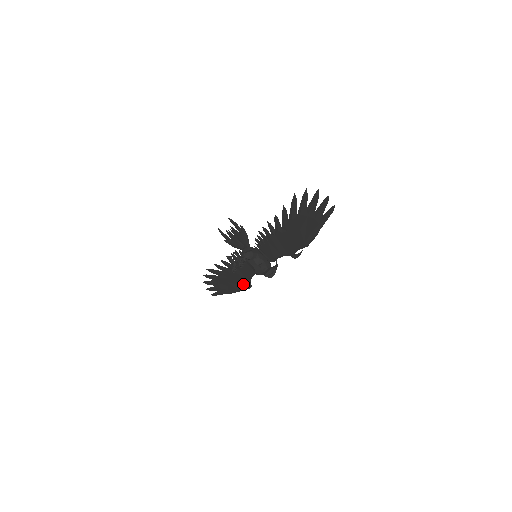
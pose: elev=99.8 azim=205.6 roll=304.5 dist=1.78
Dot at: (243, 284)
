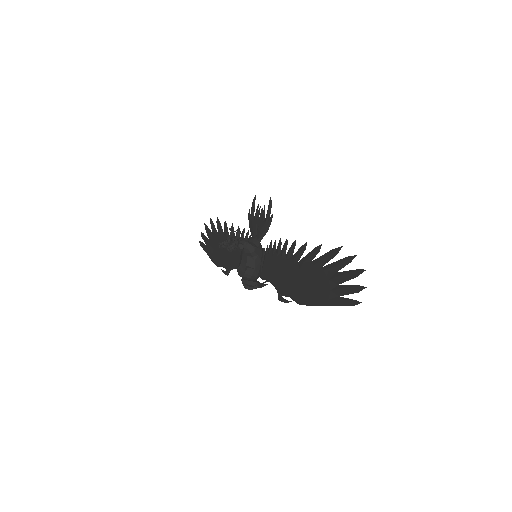
Dot at: (225, 264)
